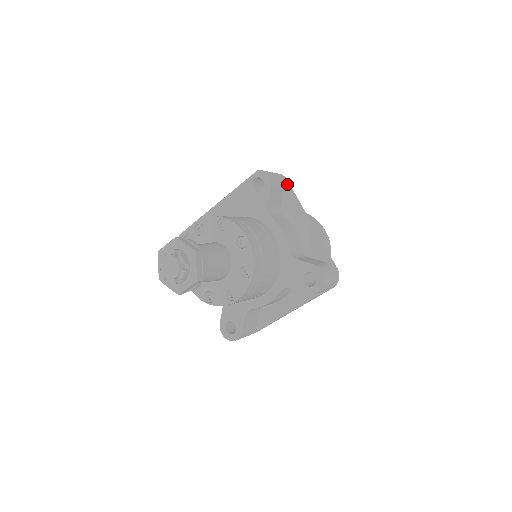
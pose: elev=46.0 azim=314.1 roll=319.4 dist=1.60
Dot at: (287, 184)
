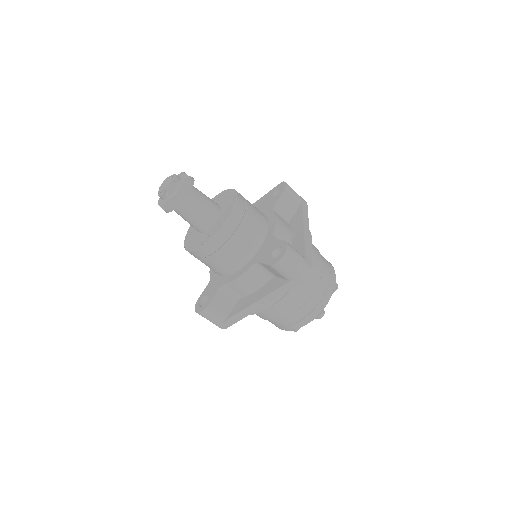
Dot at: (304, 204)
